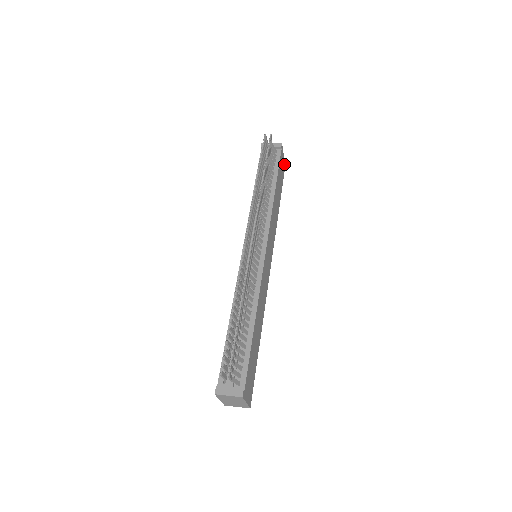
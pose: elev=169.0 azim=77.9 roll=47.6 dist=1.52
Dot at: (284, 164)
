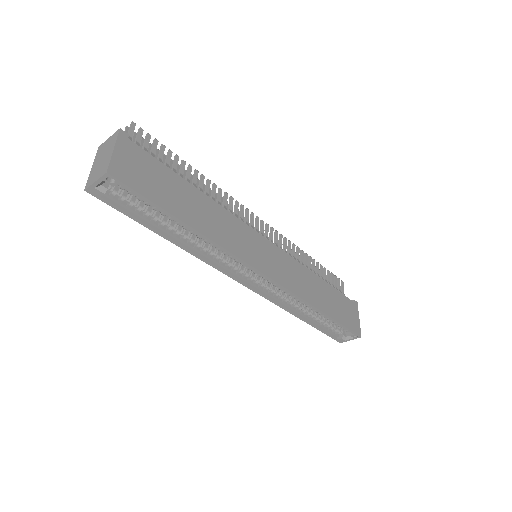
Dot at: (359, 330)
